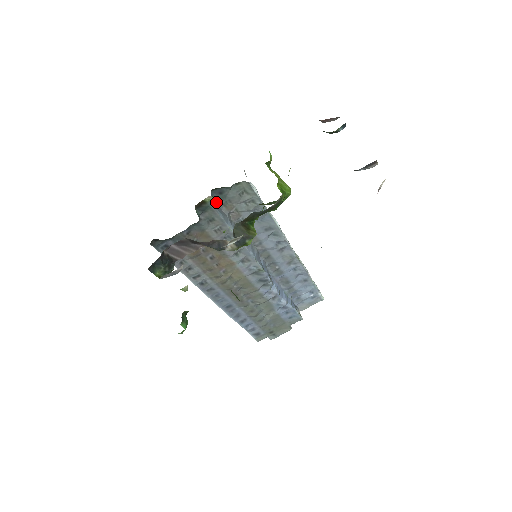
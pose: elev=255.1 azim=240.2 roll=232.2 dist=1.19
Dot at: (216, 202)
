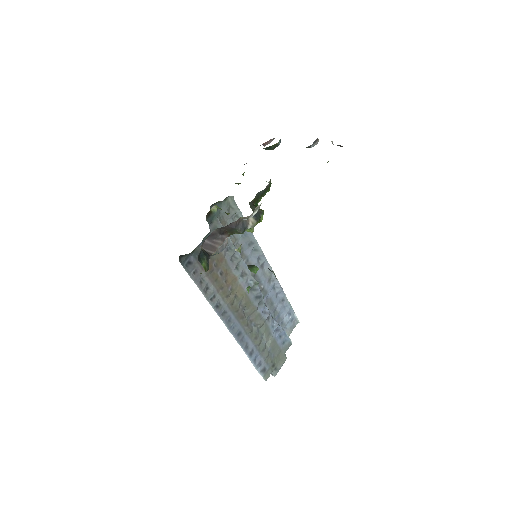
Dot at: occluded
